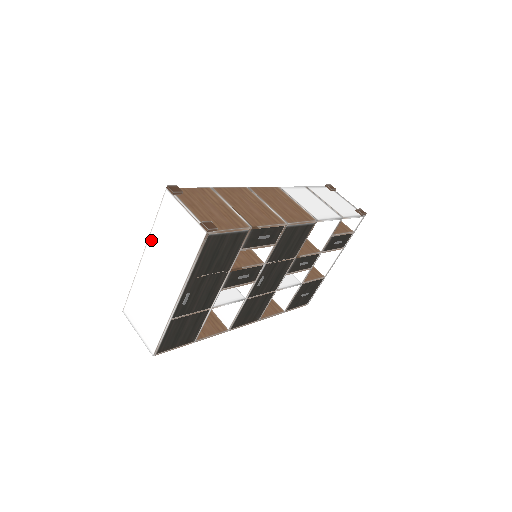
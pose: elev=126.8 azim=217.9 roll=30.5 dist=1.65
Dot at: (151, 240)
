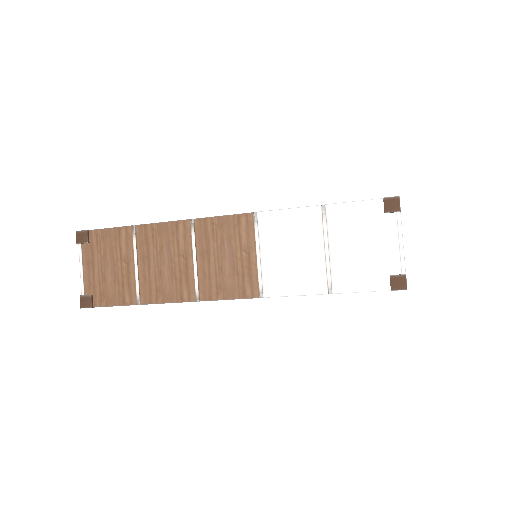
Dot at: occluded
